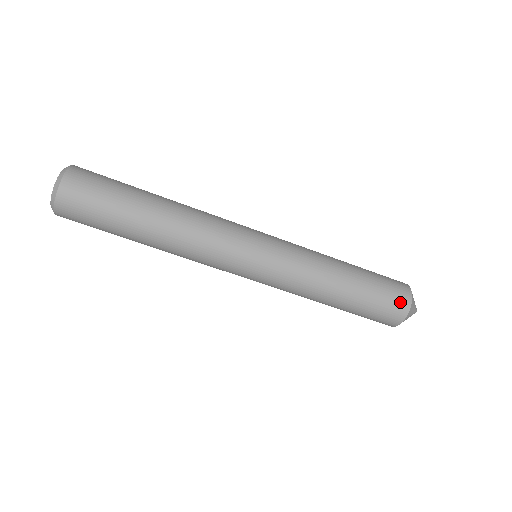
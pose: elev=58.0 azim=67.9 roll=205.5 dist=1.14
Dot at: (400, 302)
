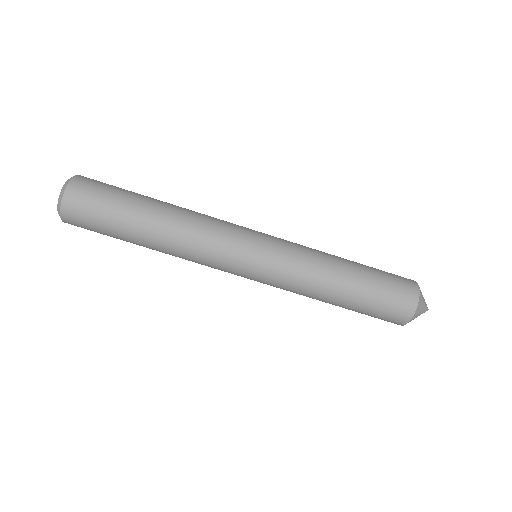
Dot at: (401, 313)
